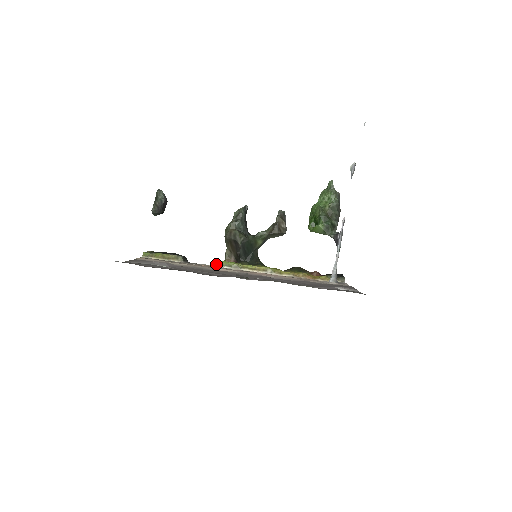
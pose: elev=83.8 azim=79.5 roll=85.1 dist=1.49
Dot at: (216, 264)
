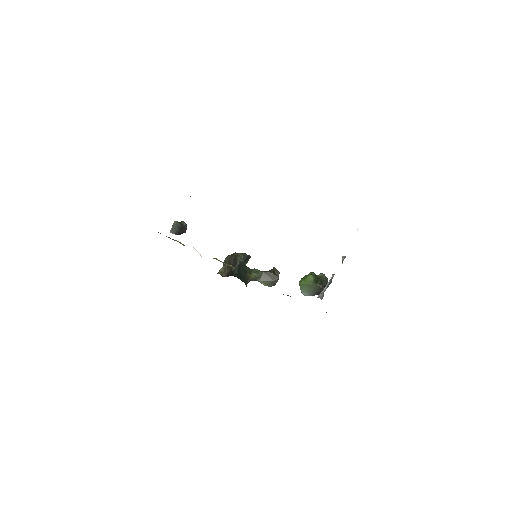
Dot at: (214, 258)
